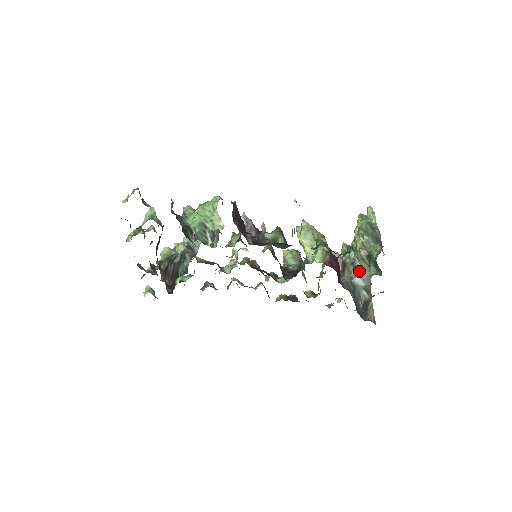
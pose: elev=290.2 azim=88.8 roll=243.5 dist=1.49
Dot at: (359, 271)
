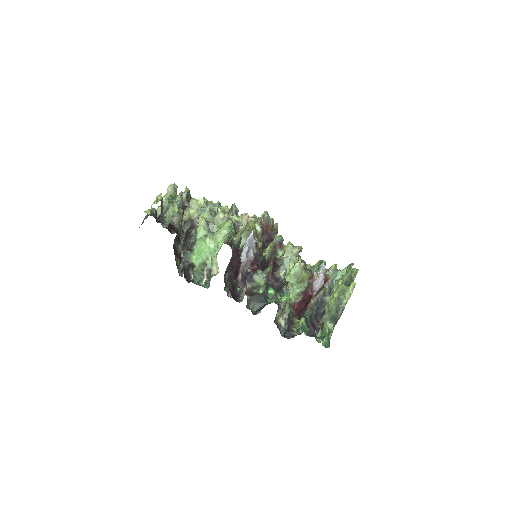
Dot at: occluded
